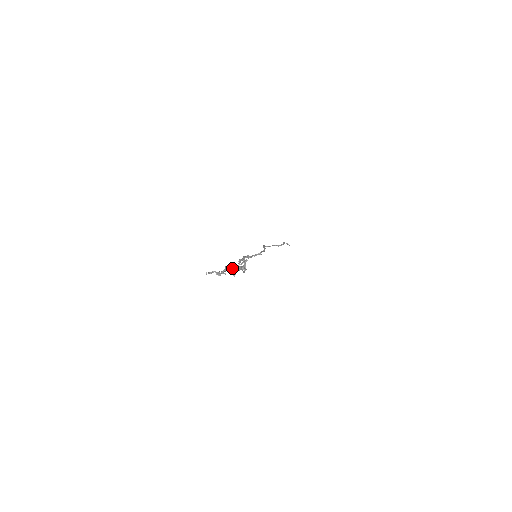
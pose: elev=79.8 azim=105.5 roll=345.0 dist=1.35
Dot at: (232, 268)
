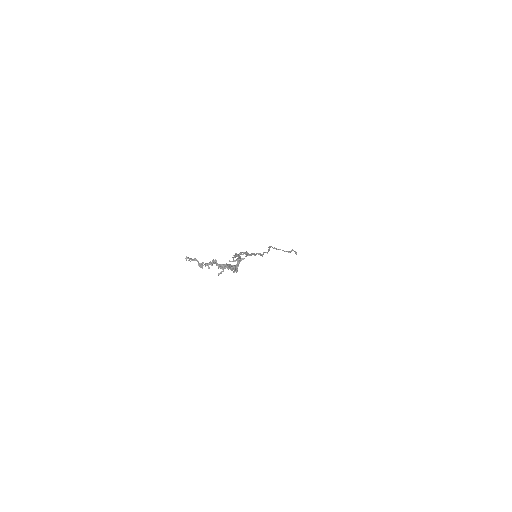
Dot at: (220, 264)
